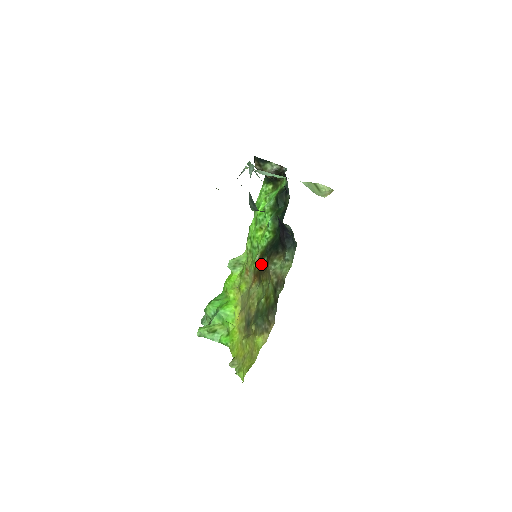
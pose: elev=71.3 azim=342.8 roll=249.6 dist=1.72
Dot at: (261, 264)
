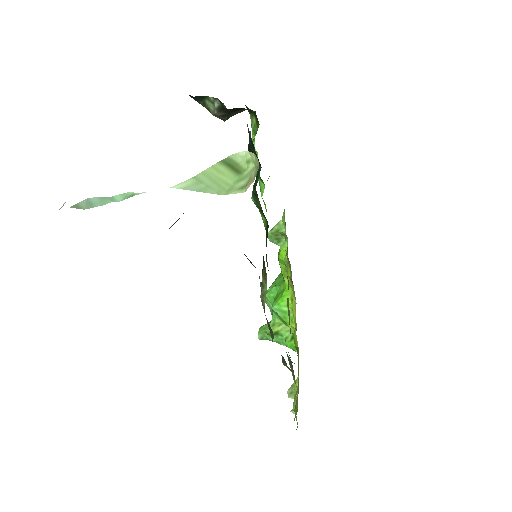
Dot at: occluded
